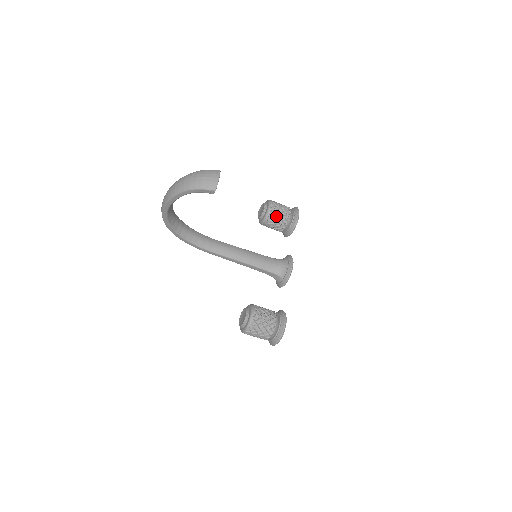
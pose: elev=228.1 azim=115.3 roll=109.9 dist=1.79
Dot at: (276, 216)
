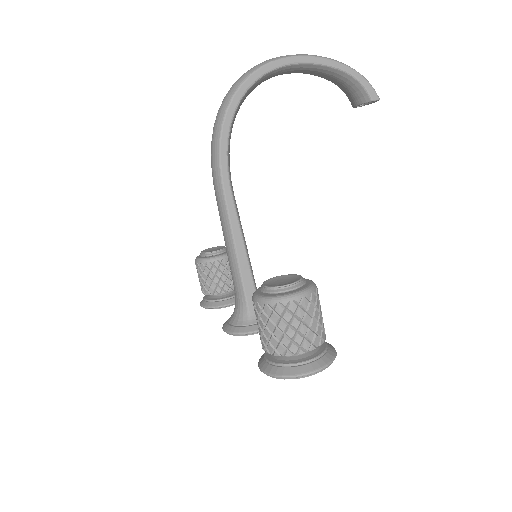
Dot at: occluded
